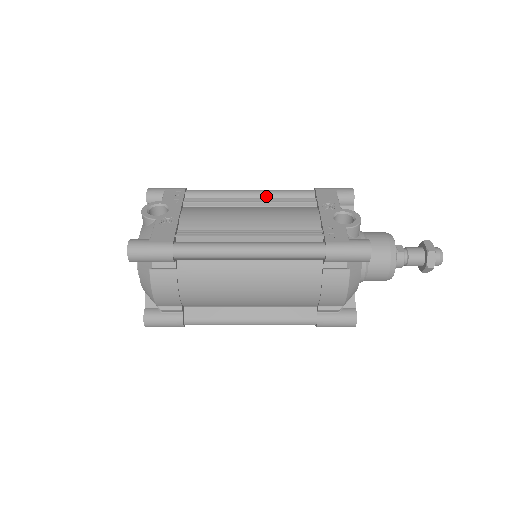
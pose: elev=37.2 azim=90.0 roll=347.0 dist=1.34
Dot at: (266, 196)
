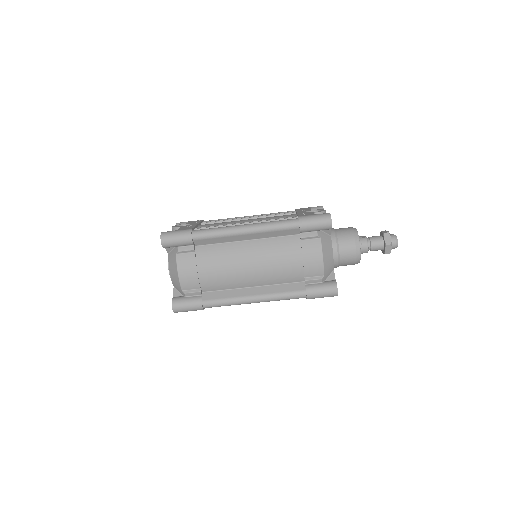
Dot at: occluded
